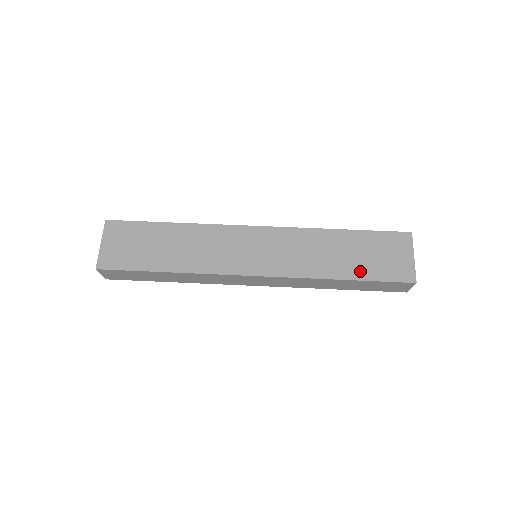
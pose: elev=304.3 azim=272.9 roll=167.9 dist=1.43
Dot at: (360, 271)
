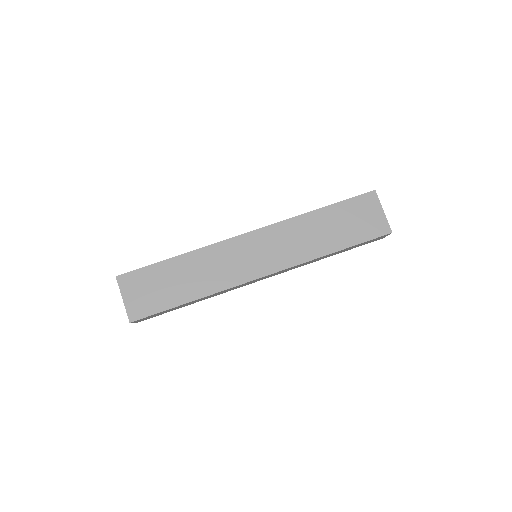
Dot at: (346, 240)
